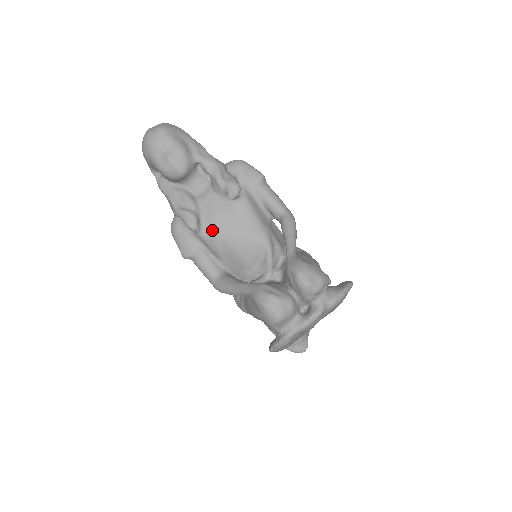
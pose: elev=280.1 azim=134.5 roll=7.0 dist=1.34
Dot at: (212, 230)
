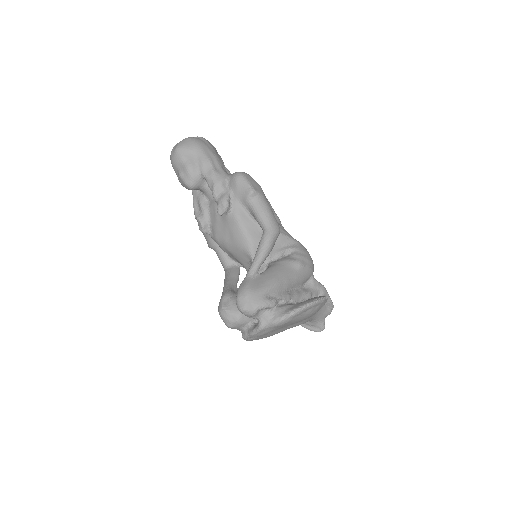
Dot at: (215, 235)
